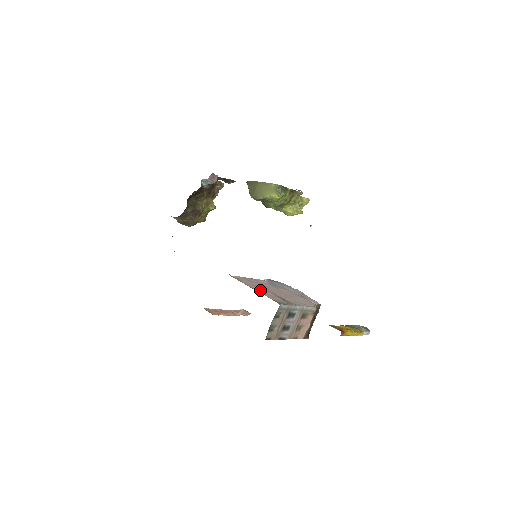
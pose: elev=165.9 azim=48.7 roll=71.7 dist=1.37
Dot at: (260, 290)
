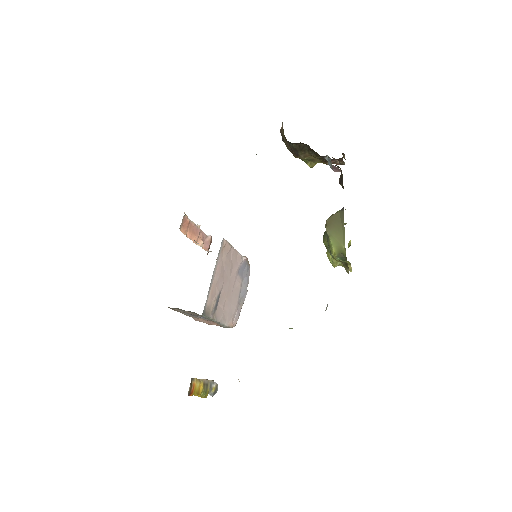
Dot at: (217, 280)
